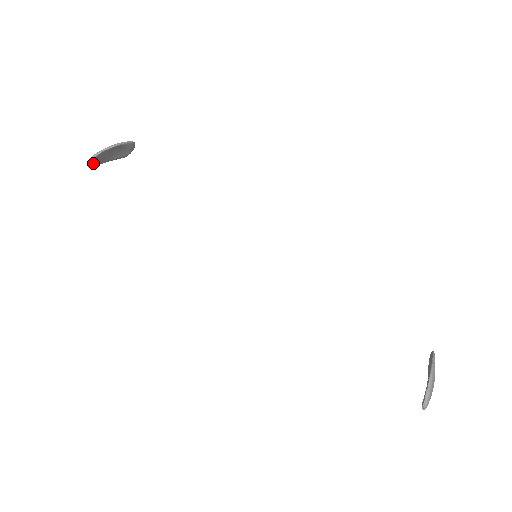
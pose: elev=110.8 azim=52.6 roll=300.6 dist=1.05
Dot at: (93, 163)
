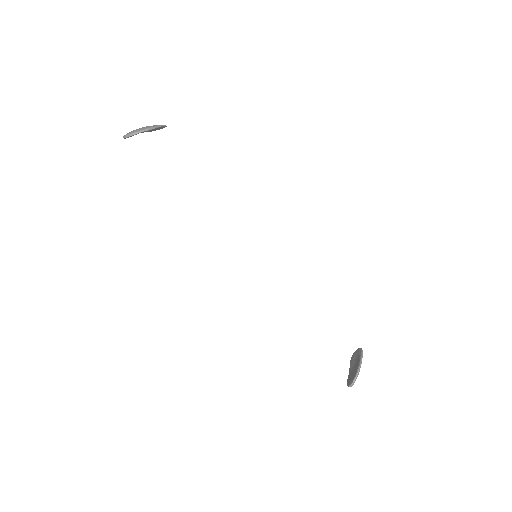
Dot at: (128, 137)
